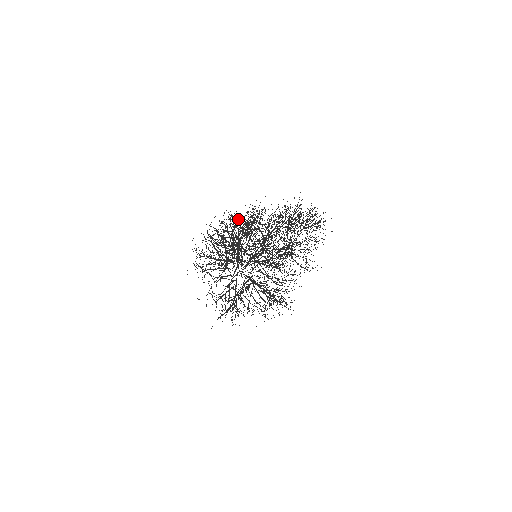
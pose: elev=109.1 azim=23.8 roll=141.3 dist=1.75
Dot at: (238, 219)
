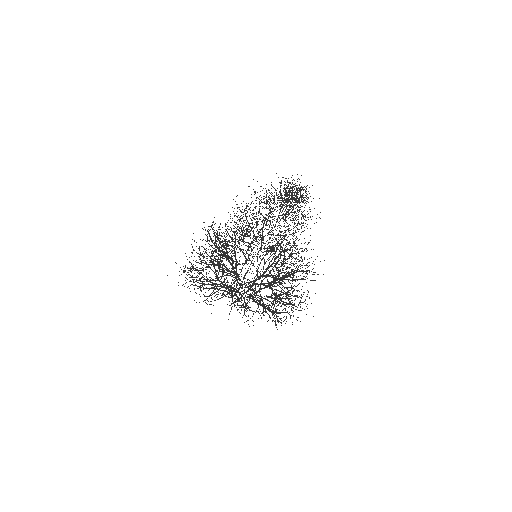
Dot at: occluded
